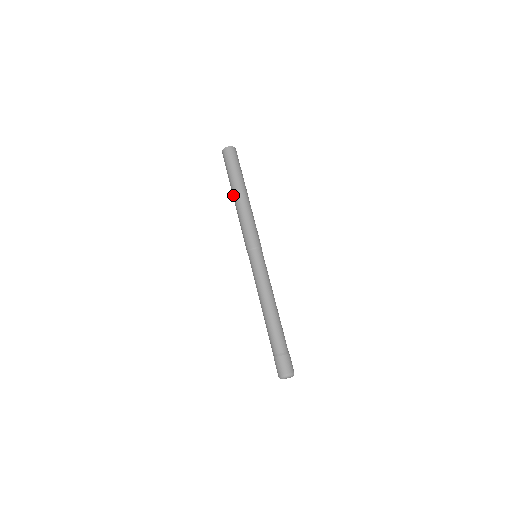
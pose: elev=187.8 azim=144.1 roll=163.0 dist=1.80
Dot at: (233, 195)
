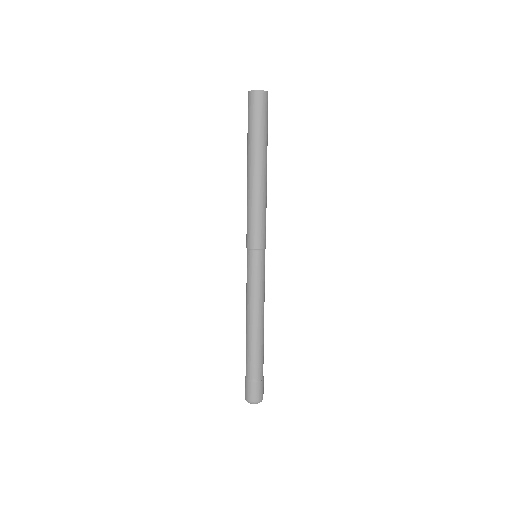
Dot at: (247, 166)
